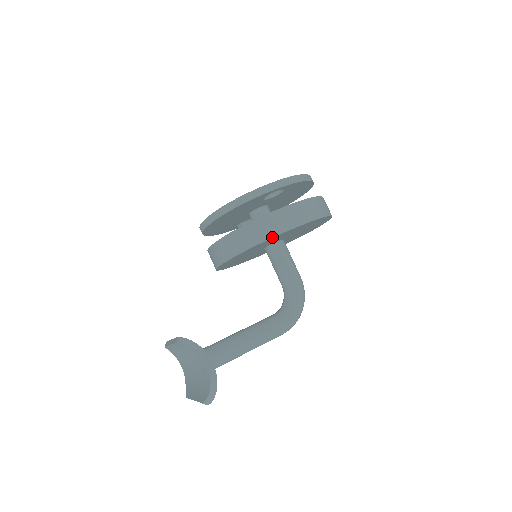
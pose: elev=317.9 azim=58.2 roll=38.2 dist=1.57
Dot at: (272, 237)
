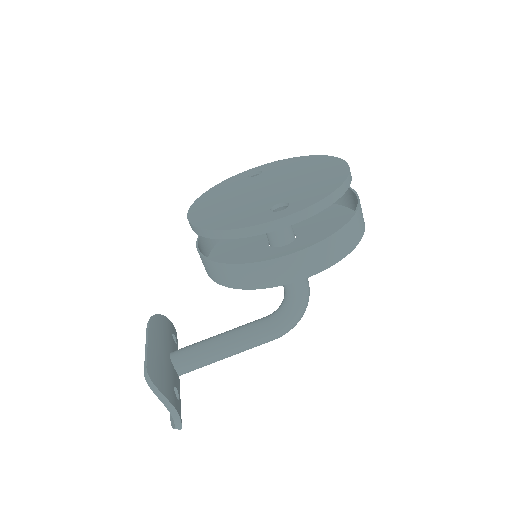
Dot at: (265, 288)
